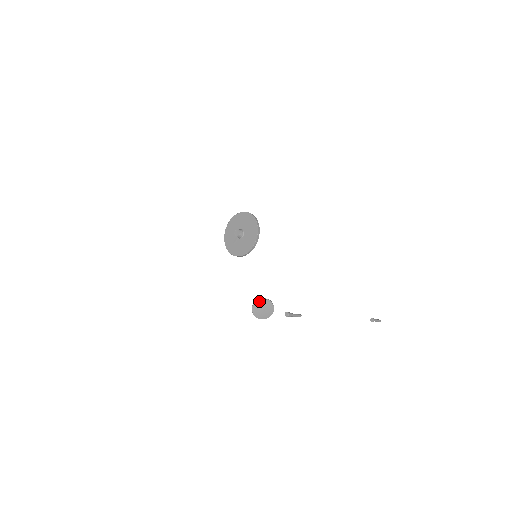
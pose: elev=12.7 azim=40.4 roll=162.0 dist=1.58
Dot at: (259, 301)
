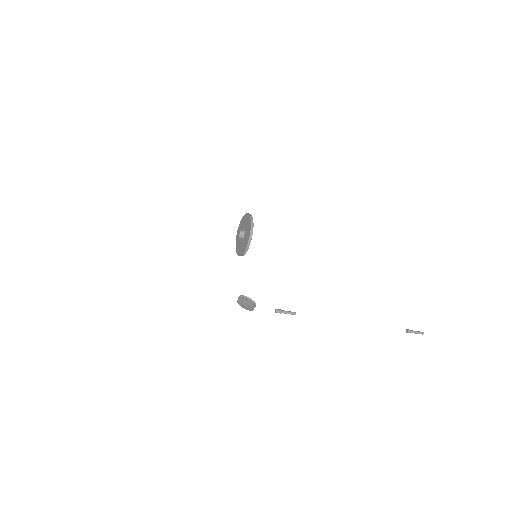
Dot at: (242, 297)
